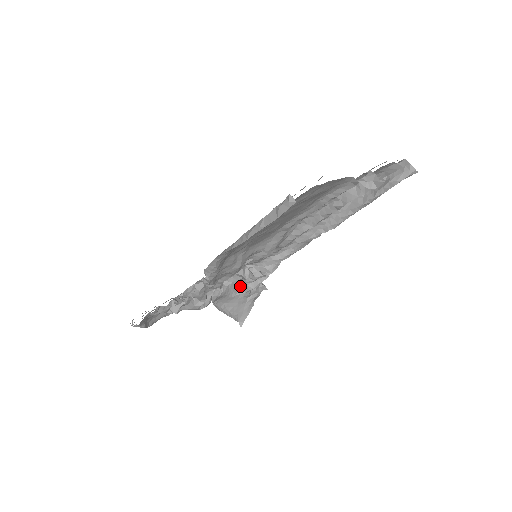
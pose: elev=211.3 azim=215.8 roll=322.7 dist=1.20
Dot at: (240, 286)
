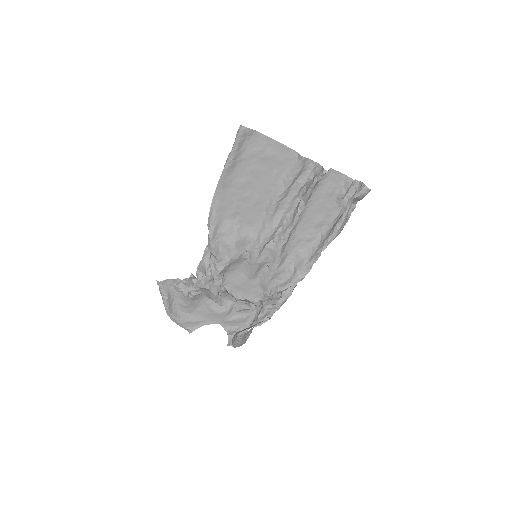
Dot at: (254, 321)
